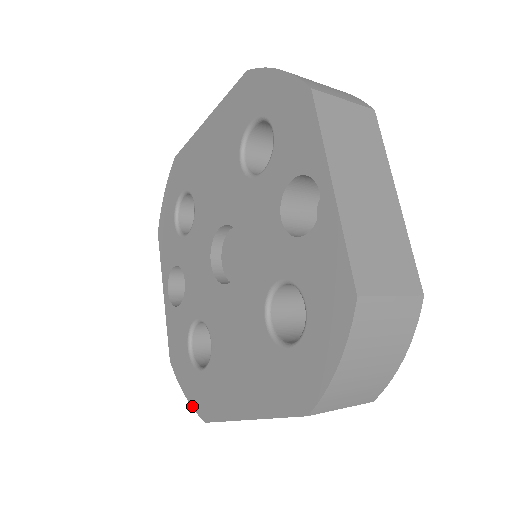
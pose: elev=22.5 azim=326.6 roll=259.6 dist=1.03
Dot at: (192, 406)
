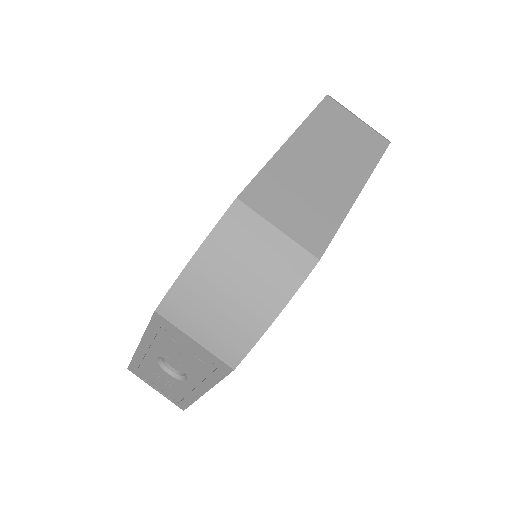
Dot at: occluded
